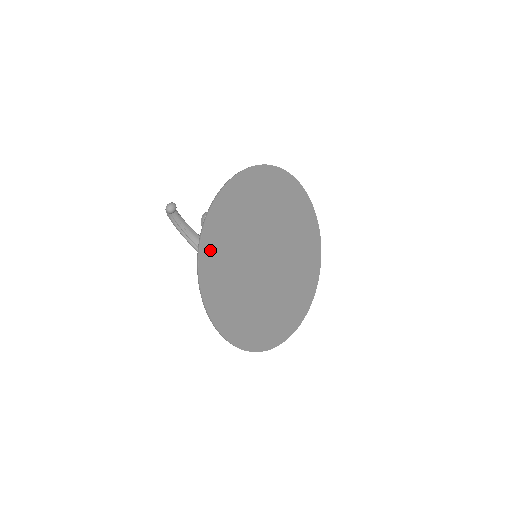
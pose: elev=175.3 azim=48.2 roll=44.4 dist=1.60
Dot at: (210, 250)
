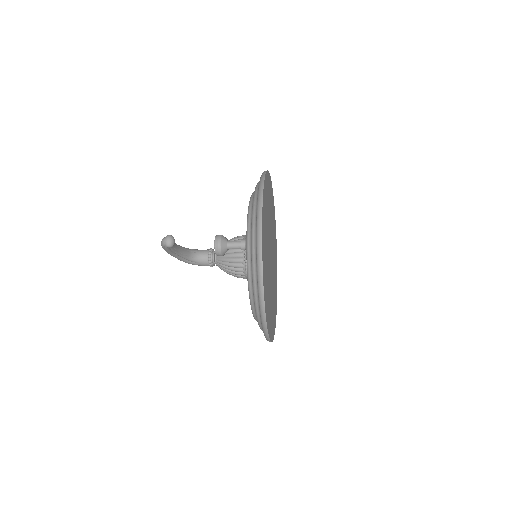
Dot at: (265, 290)
